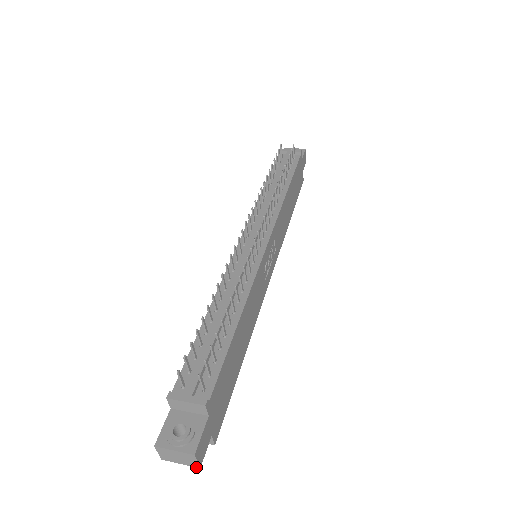
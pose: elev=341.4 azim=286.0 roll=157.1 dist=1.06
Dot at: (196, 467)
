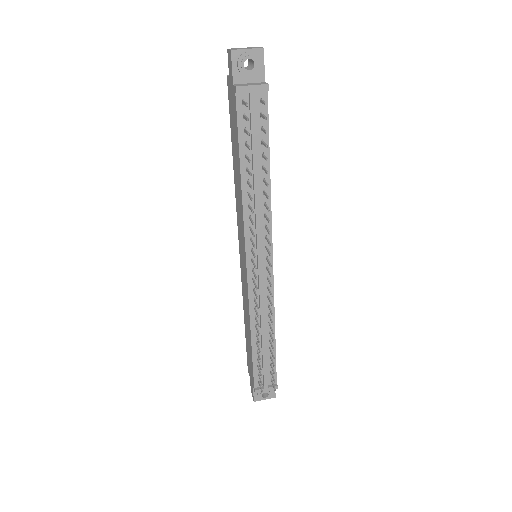
Dot at: occluded
